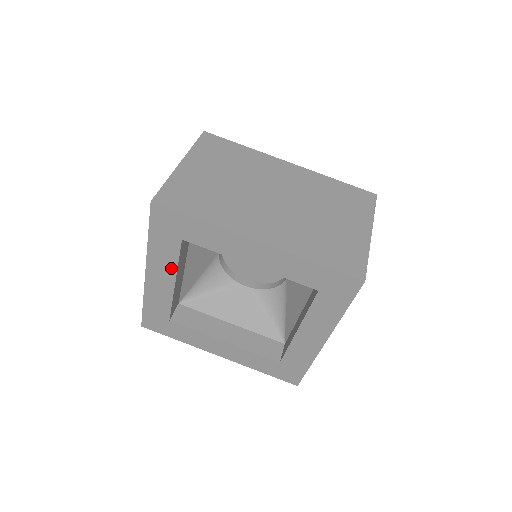
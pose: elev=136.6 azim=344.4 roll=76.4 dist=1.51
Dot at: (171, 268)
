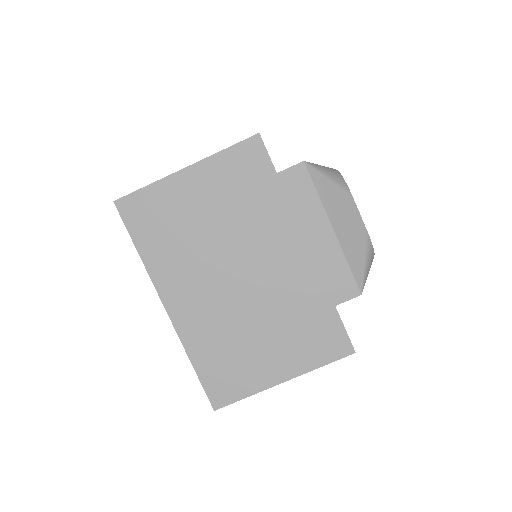
Dot at: occluded
